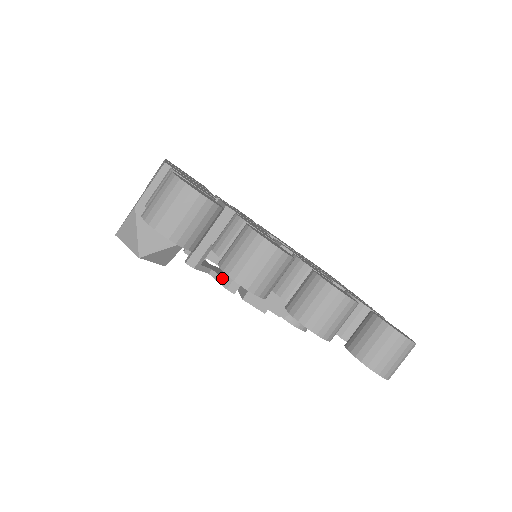
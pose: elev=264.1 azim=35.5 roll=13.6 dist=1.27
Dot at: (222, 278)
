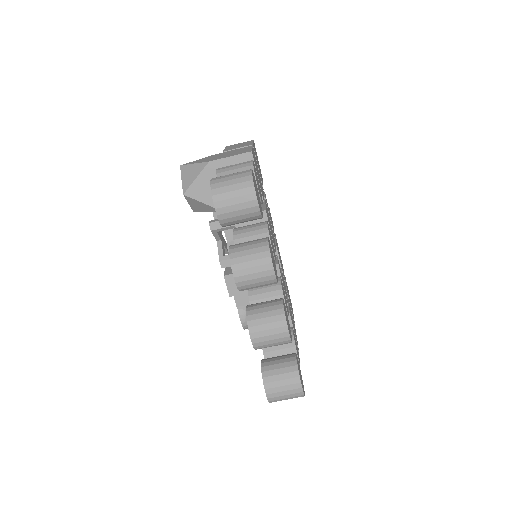
Dot at: (223, 251)
